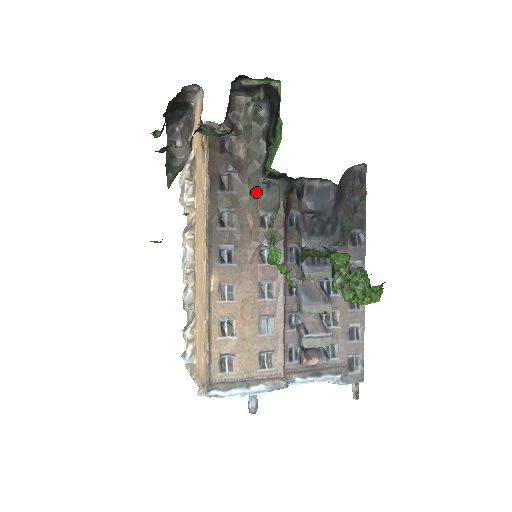
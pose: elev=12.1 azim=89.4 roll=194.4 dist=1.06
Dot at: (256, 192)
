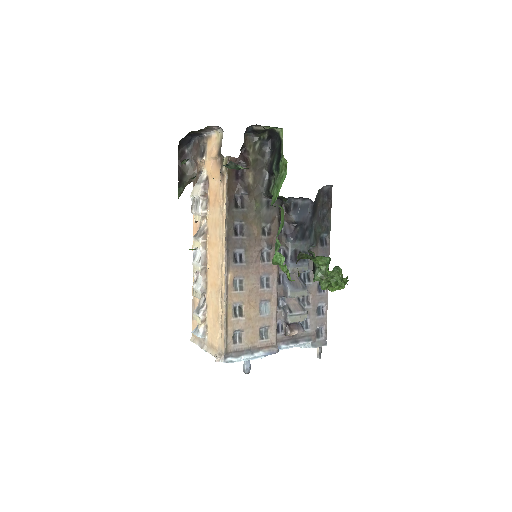
Dot at: (260, 209)
